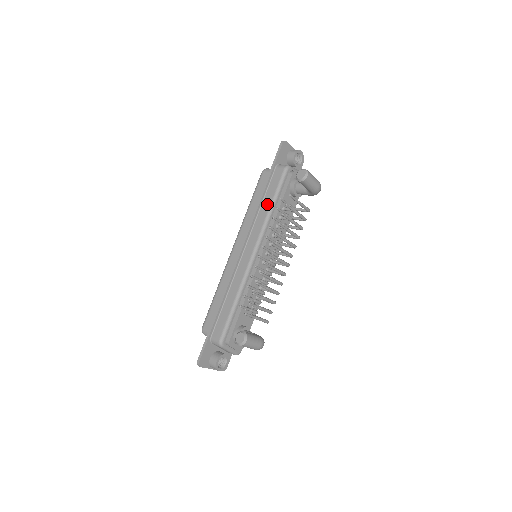
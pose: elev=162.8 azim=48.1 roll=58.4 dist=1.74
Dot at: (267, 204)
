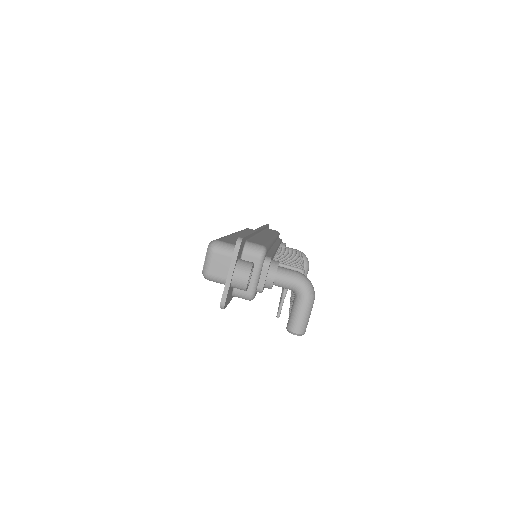
Dot at: occluded
